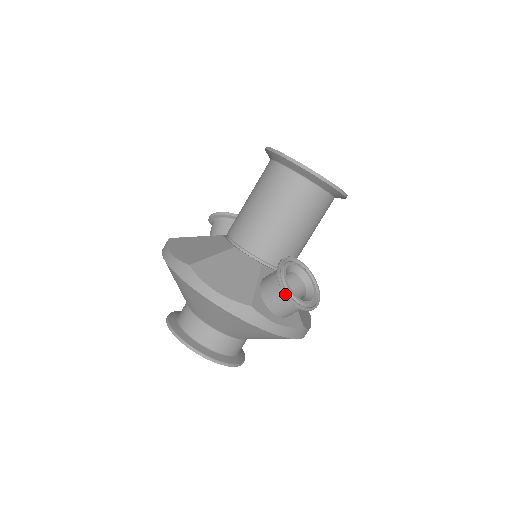
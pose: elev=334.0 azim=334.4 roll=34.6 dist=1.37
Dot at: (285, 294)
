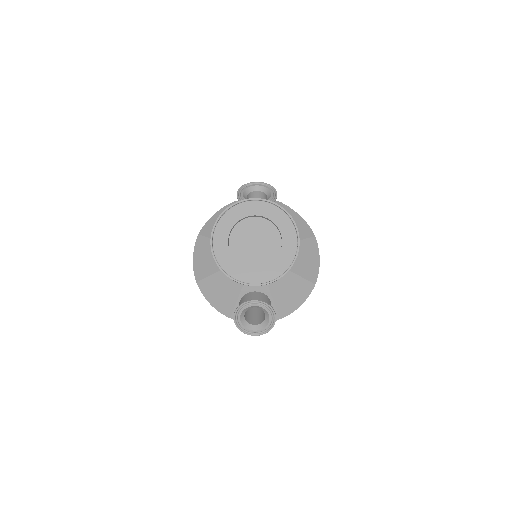
Dot at: (239, 329)
